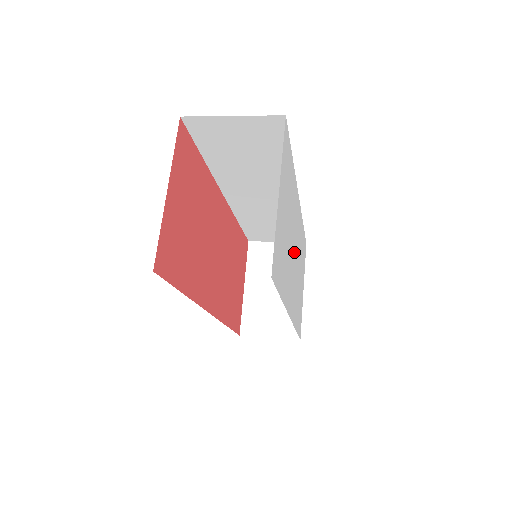
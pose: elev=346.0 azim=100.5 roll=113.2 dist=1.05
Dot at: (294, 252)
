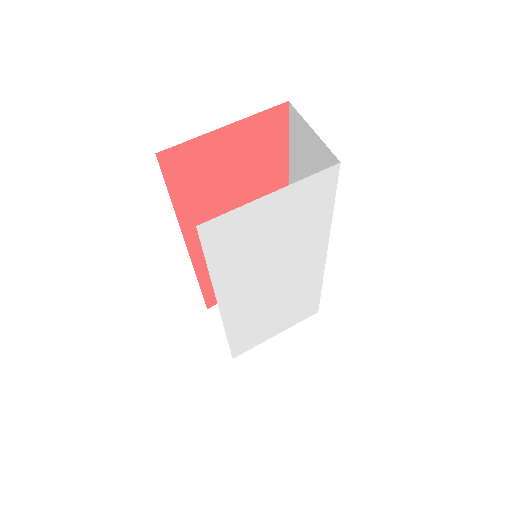
Dot at: (275, 278)
